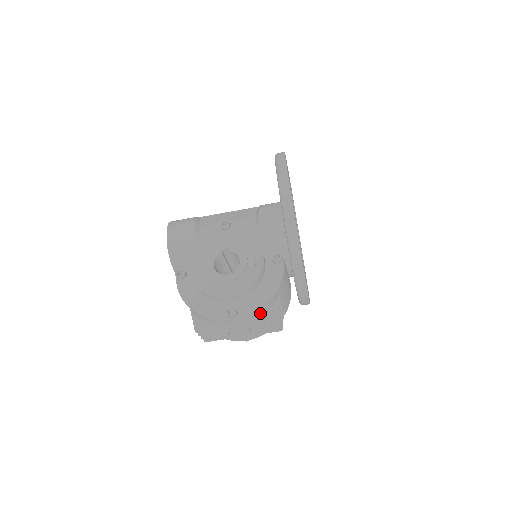
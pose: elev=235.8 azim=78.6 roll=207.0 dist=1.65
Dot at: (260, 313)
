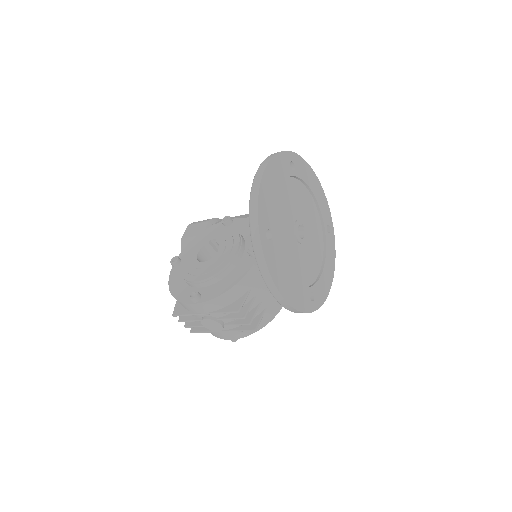
Dot at: (223, 302)
